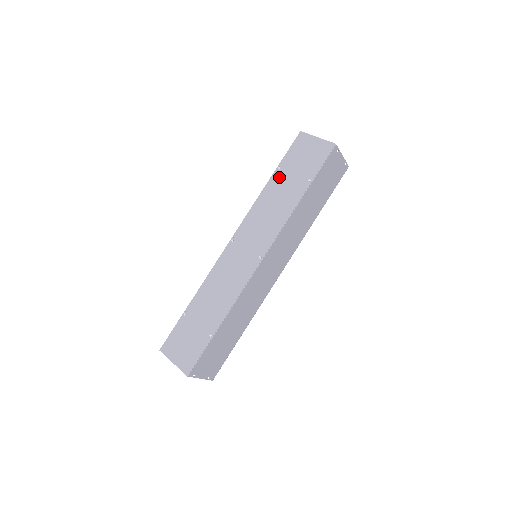
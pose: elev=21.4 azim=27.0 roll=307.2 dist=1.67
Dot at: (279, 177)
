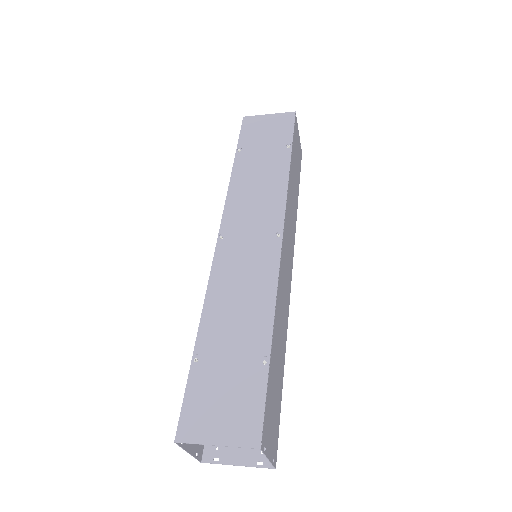
Dot at: (245, 158)
